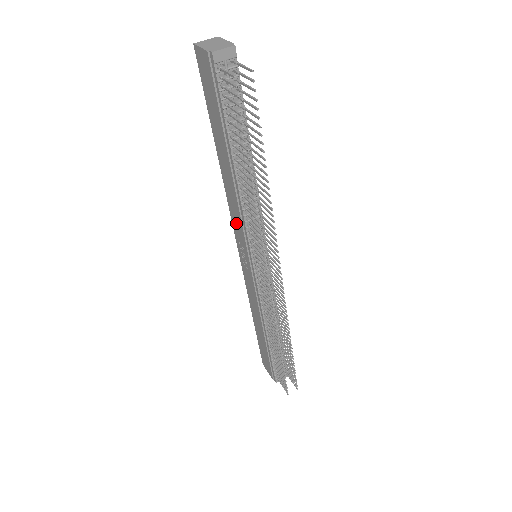
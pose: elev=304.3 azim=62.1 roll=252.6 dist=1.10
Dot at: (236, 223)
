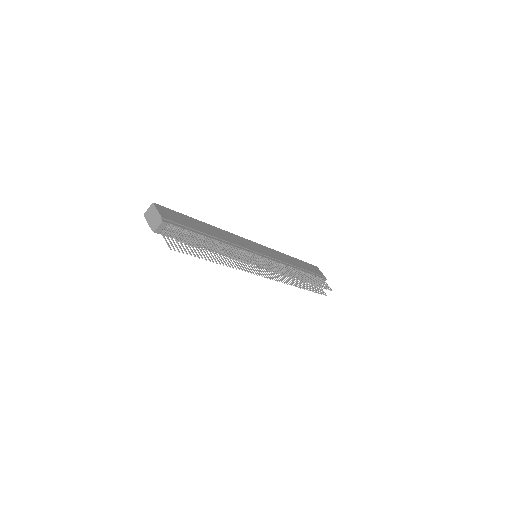
Dot at: occluded
